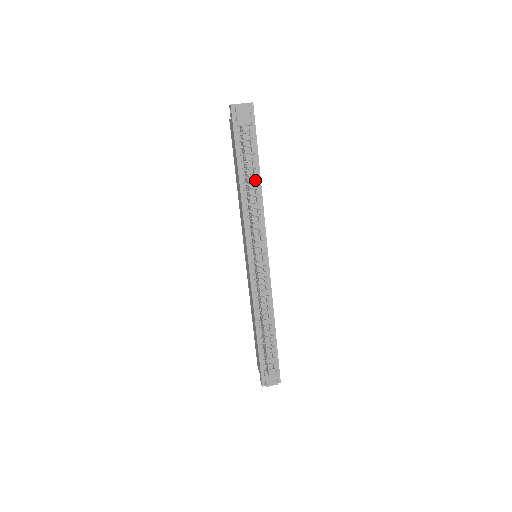
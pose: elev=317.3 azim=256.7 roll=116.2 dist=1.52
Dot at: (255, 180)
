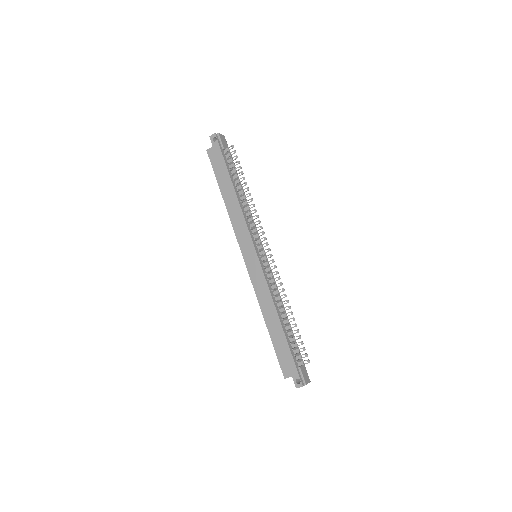
Dot at: occluded
